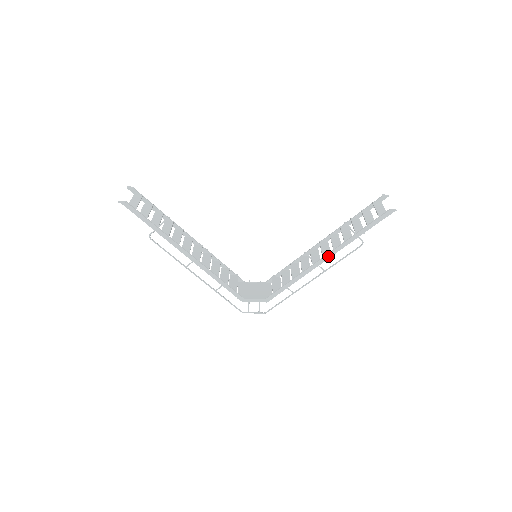
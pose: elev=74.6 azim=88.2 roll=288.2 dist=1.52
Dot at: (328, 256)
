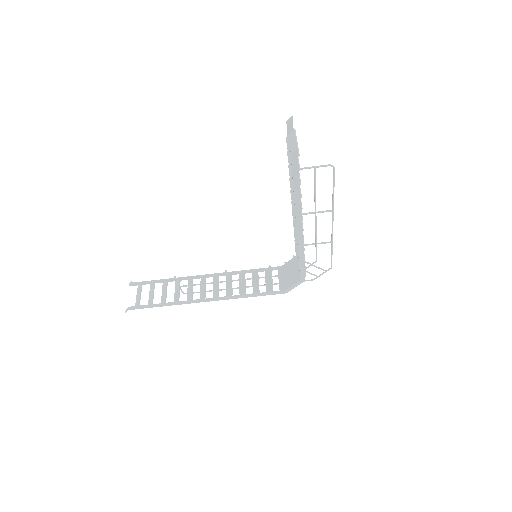
Dot at: (298, 223)
